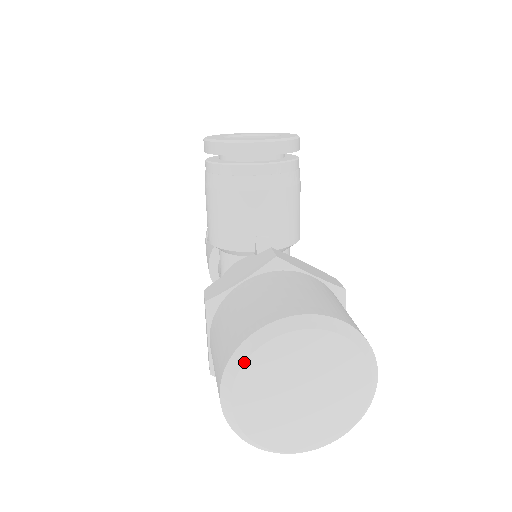
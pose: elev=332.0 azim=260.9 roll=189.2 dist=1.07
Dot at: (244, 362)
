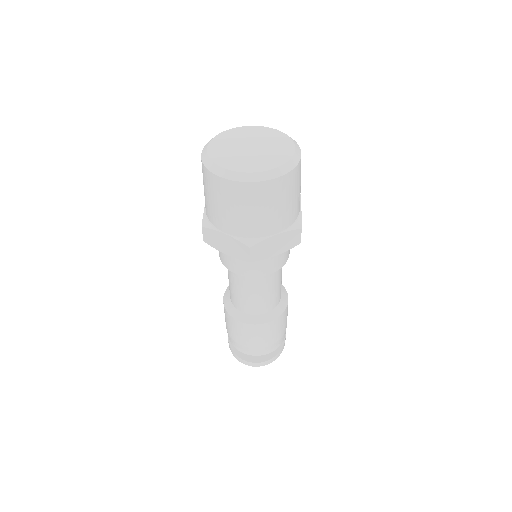
Dot at: (219, 134)
